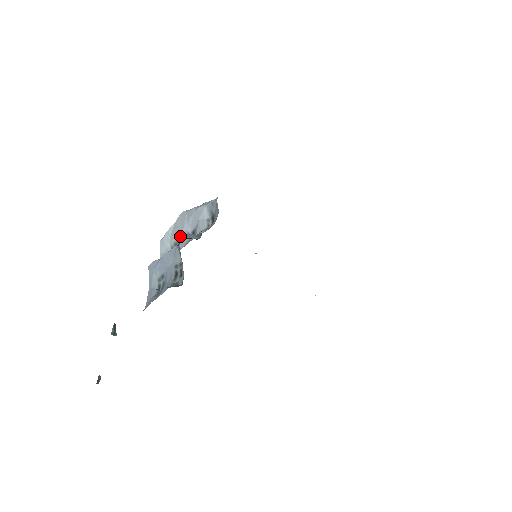
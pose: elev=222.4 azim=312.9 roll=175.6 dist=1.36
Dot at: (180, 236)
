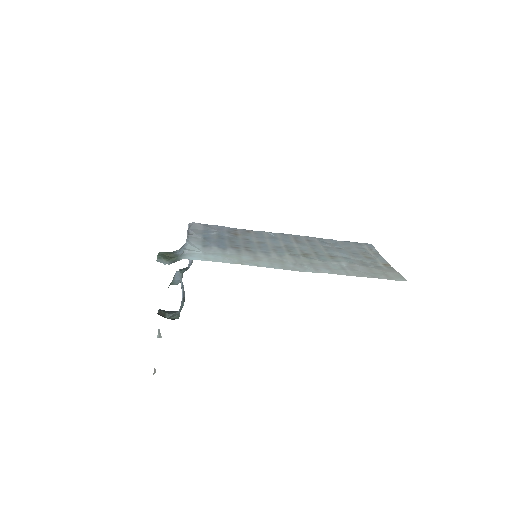
Dot at: occluded
